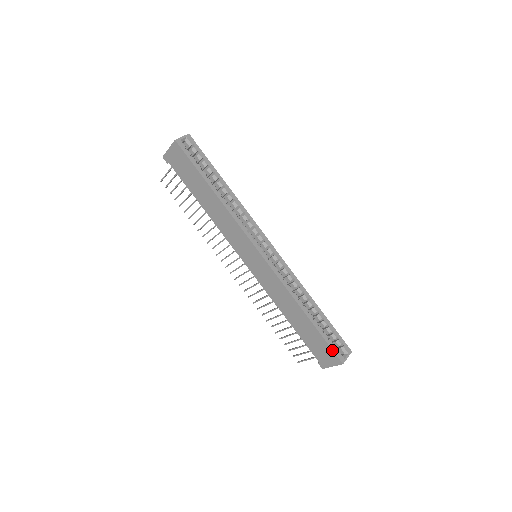
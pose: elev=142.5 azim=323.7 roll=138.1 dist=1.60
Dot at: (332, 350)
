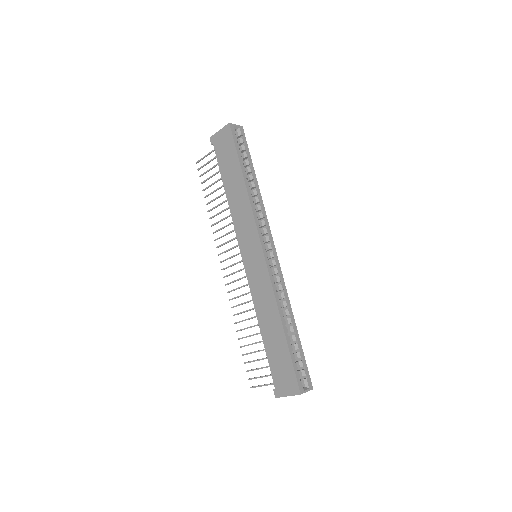
Dot at: (295, 375)
